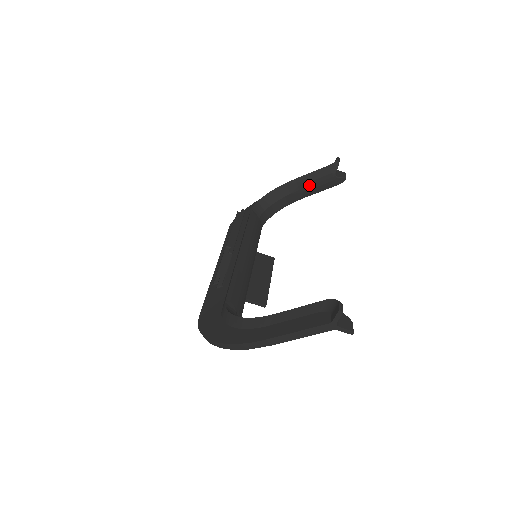
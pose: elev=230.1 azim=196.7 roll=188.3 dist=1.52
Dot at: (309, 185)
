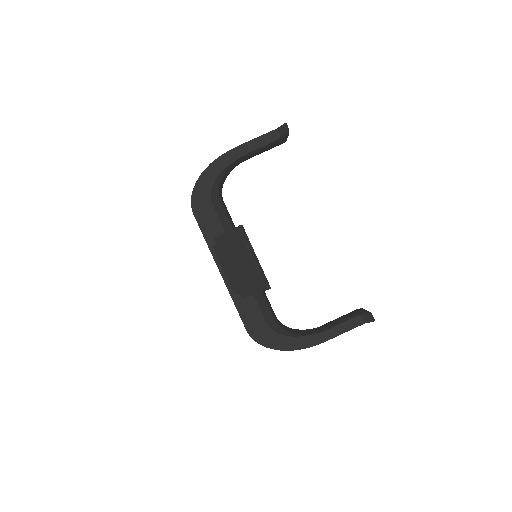
Dot at: (260, 153)
